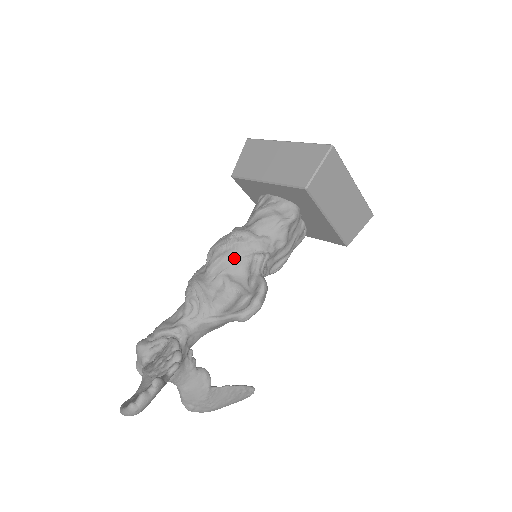
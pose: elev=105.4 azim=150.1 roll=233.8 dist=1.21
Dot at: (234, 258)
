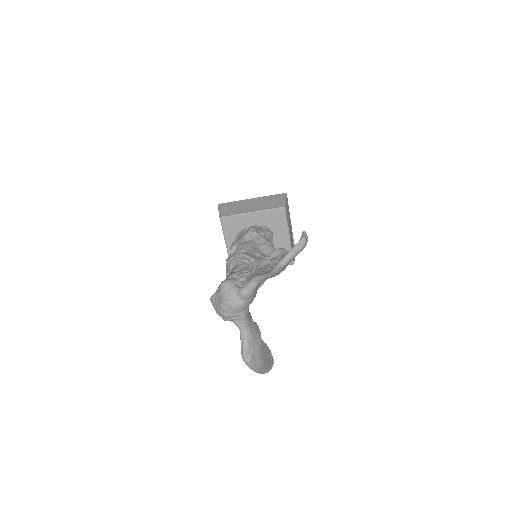
Dot at: (255, 244)
